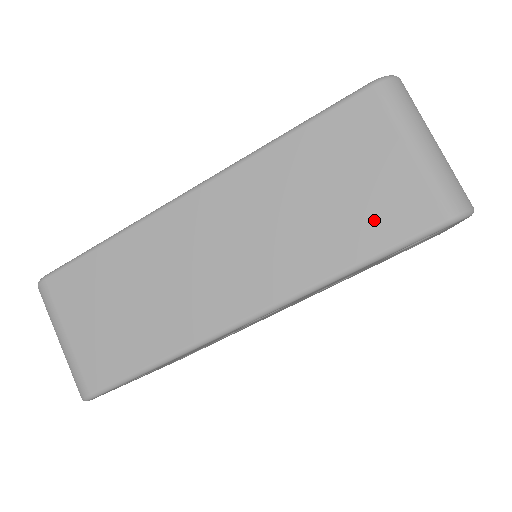
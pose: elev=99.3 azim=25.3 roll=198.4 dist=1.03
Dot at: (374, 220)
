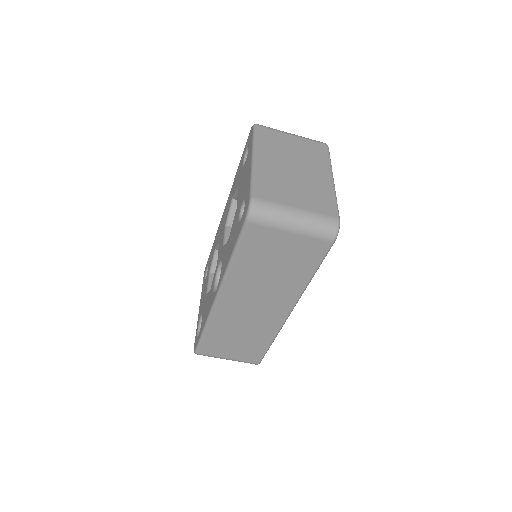
Dot at: (303, 261)
